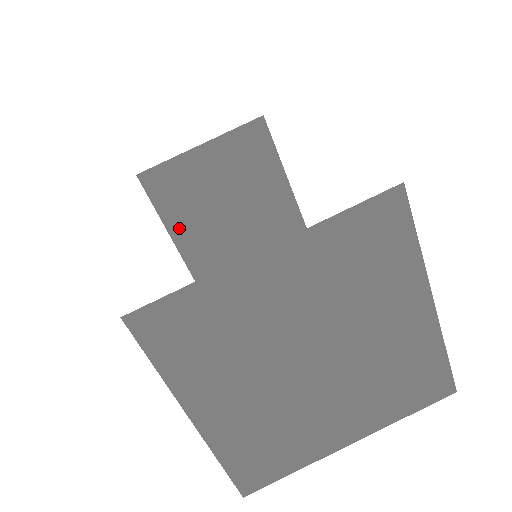
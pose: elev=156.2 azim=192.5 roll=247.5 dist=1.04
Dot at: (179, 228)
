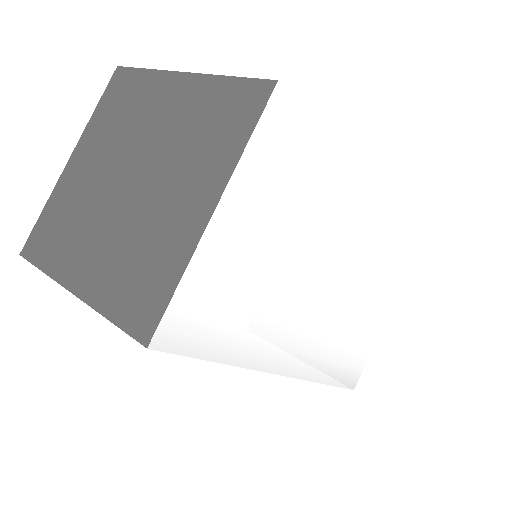
Dot at: occluded
